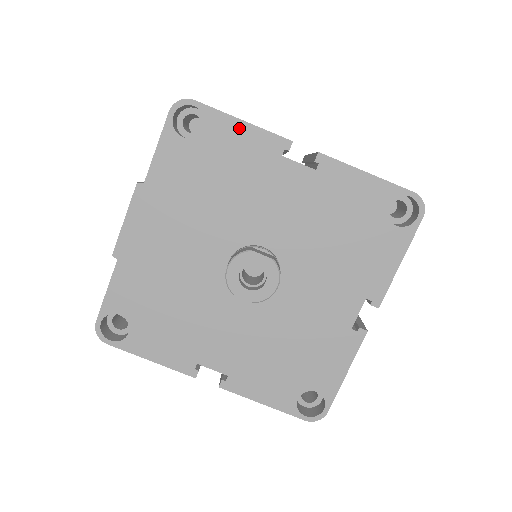
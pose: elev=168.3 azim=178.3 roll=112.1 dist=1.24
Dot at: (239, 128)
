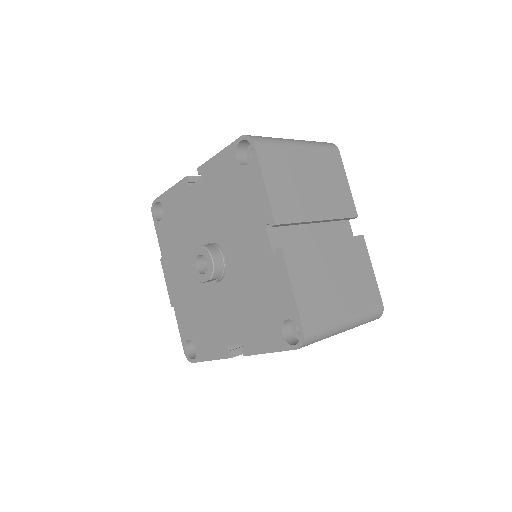
Dot at: (171, 194)
